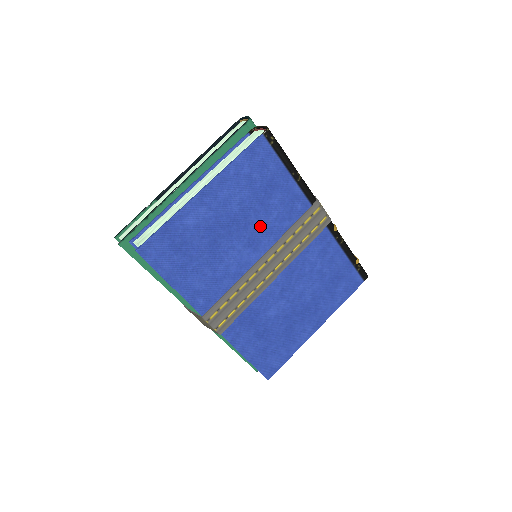
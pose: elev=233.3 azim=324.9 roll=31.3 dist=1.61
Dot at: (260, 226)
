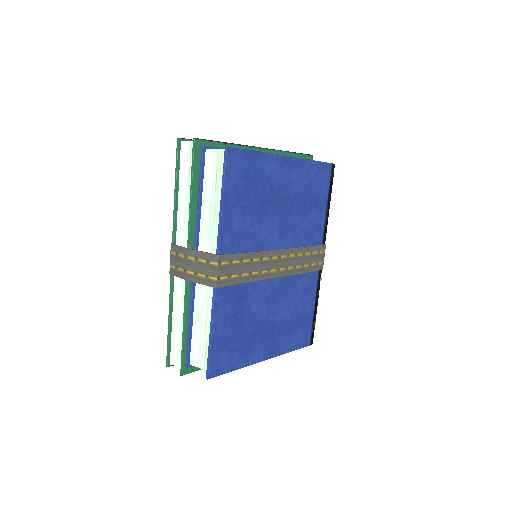
Dot at: (294, 224)
